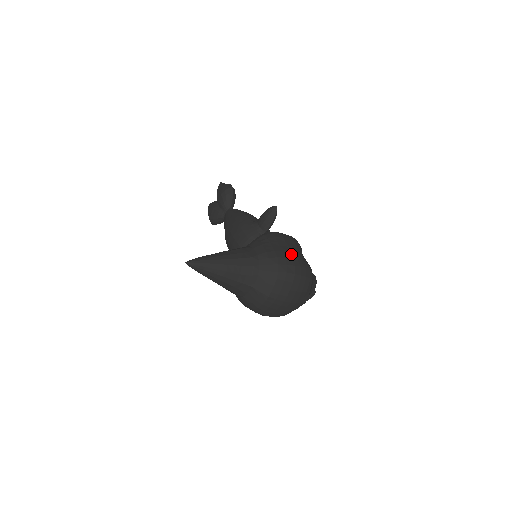
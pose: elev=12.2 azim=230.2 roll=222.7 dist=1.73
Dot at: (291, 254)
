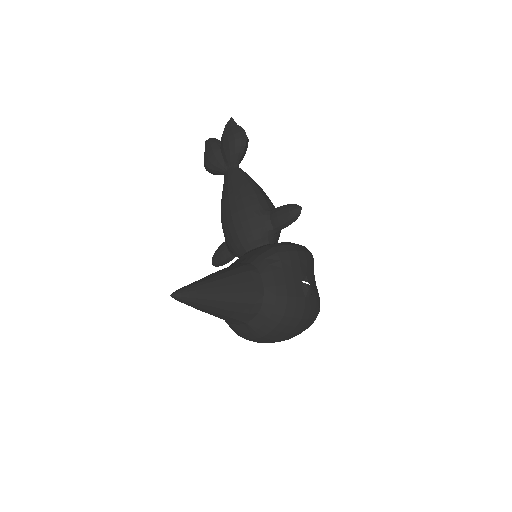
Dot at: (304, 291)
